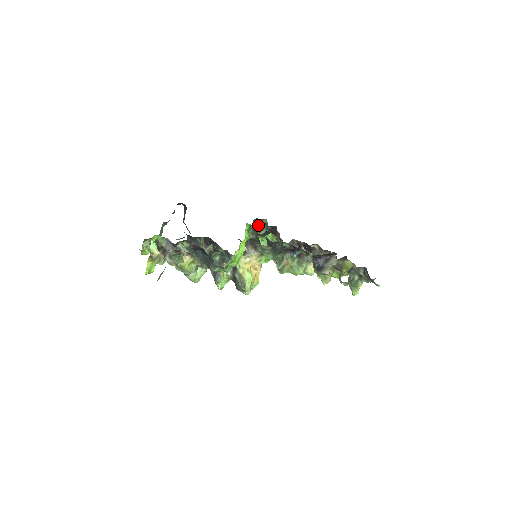
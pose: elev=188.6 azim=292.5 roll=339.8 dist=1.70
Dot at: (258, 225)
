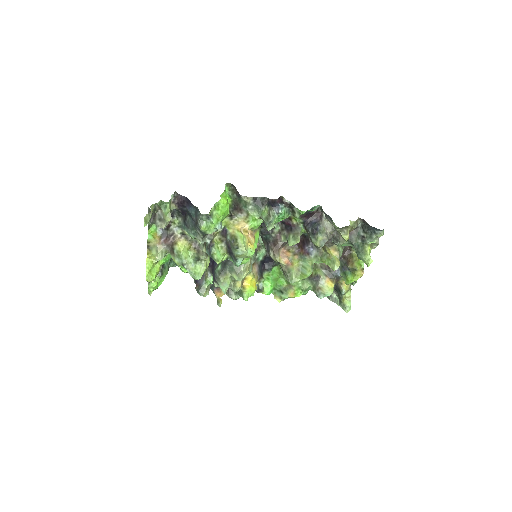
Dot at: occluded
